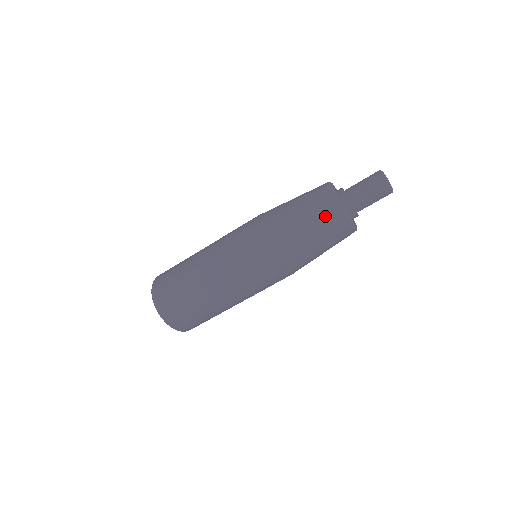
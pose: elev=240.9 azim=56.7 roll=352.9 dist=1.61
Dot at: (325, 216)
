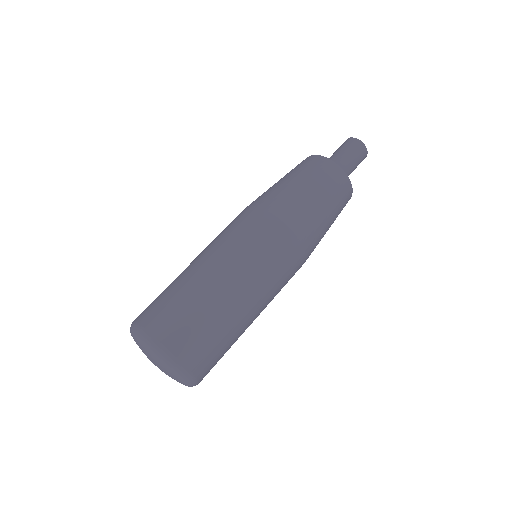
Dot at: (311, 167)
